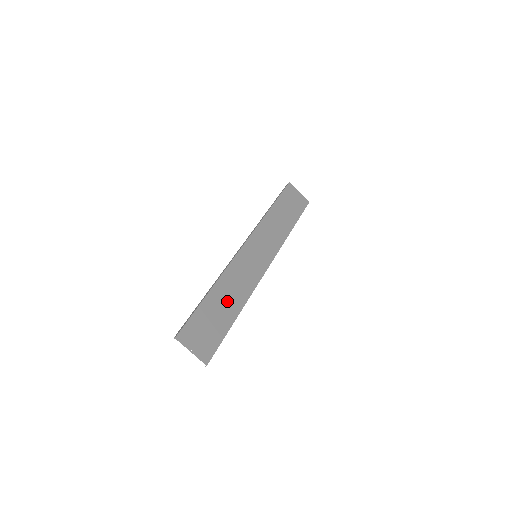
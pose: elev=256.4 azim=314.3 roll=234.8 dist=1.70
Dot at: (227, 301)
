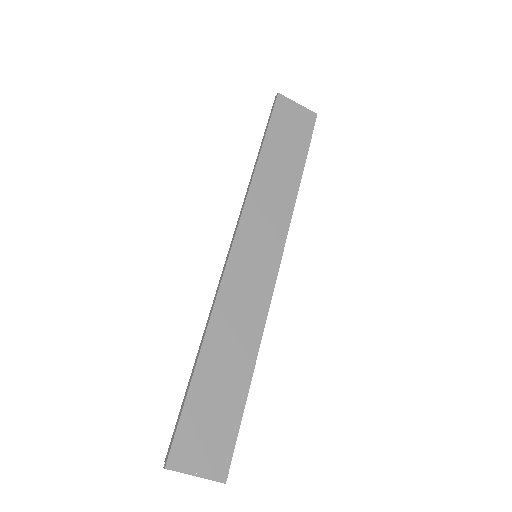
Dot at: (230, 360)
